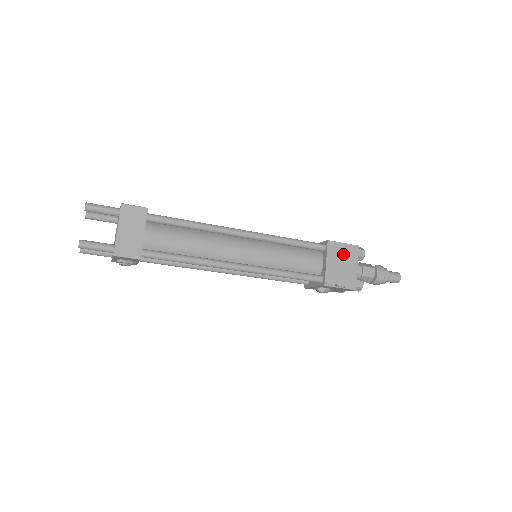
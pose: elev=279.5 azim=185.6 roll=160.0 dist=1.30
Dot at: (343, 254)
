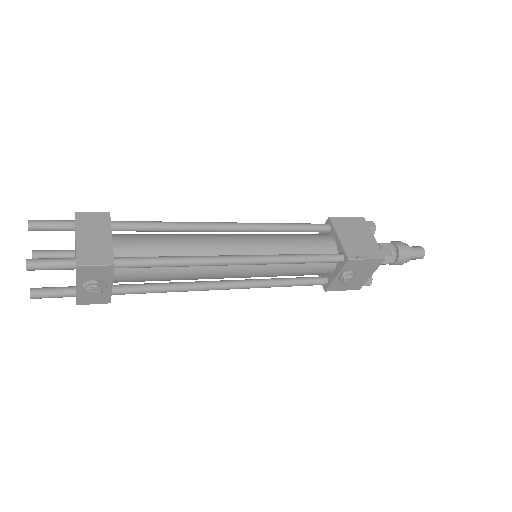
Dot at: (352, 227)
